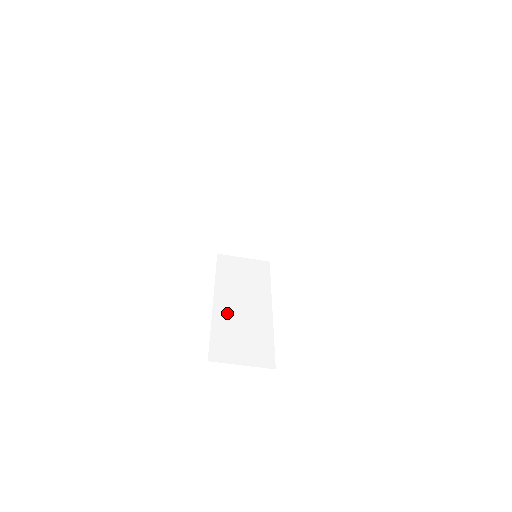
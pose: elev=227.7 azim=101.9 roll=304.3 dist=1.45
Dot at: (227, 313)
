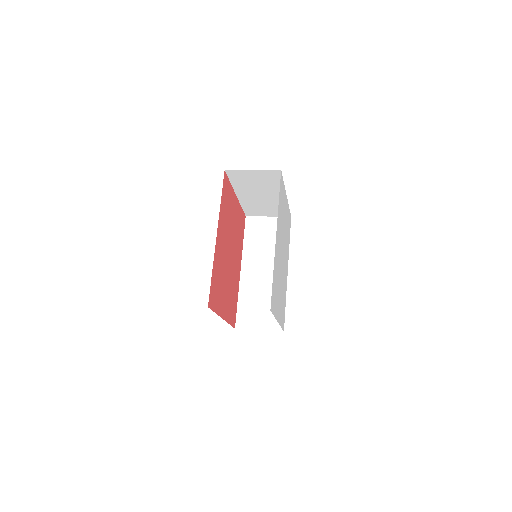
Dot at: (251, 282)
